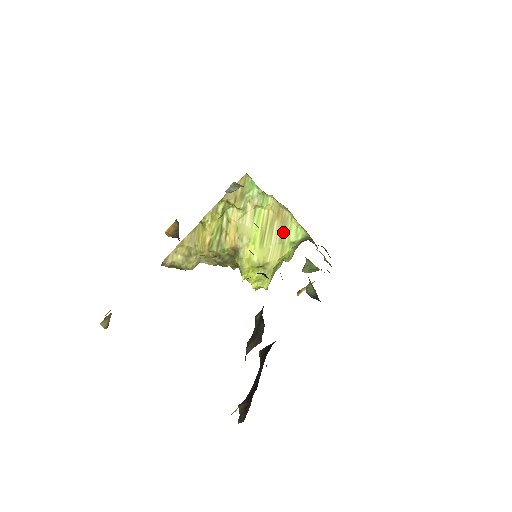
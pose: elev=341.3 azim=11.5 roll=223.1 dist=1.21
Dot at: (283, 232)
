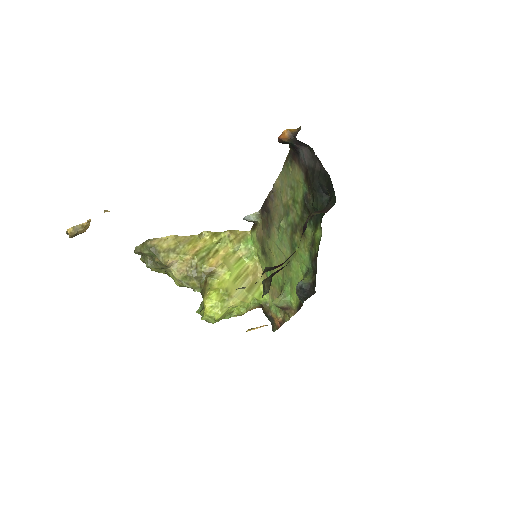
Dot at: (251, 287)
